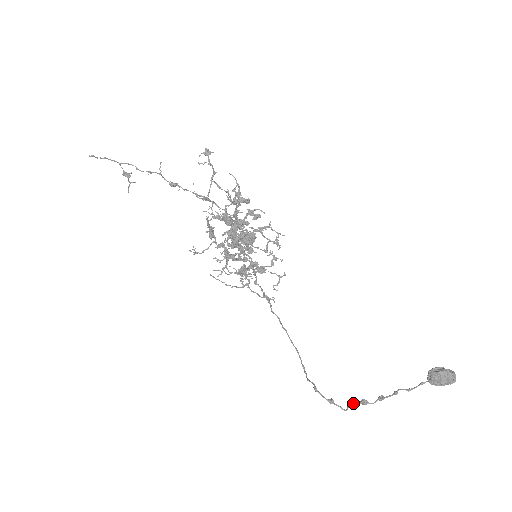
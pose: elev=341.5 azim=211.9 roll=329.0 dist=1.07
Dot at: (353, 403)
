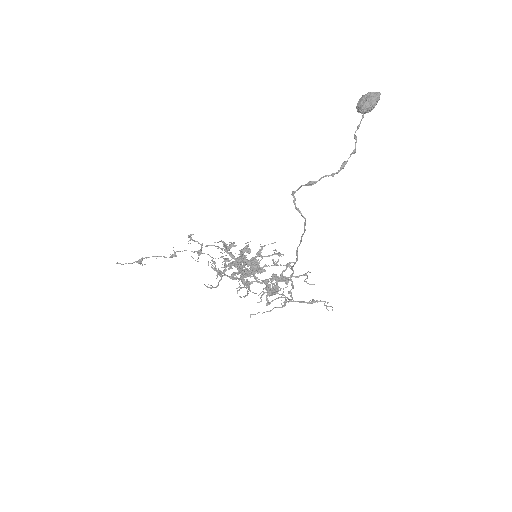
Dot at: (336, 173)
